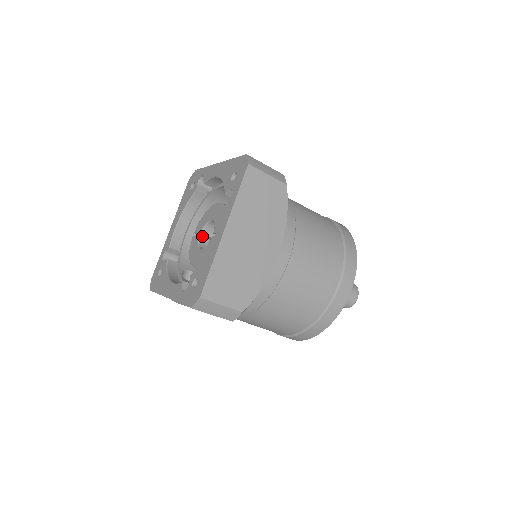
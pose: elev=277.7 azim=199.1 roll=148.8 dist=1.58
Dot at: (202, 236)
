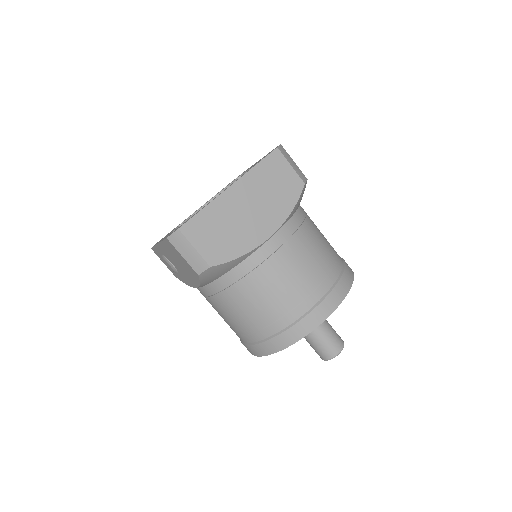
Dot at: occluded
